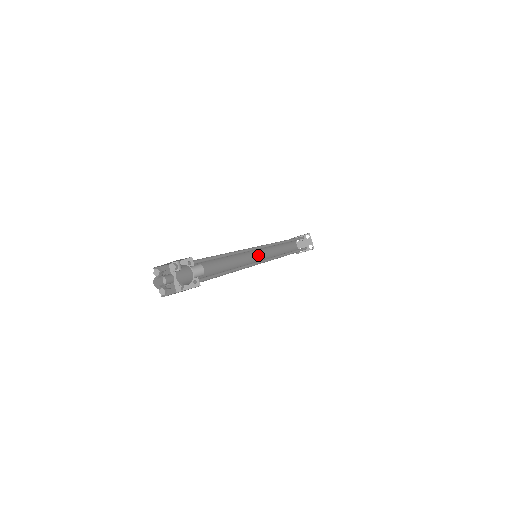
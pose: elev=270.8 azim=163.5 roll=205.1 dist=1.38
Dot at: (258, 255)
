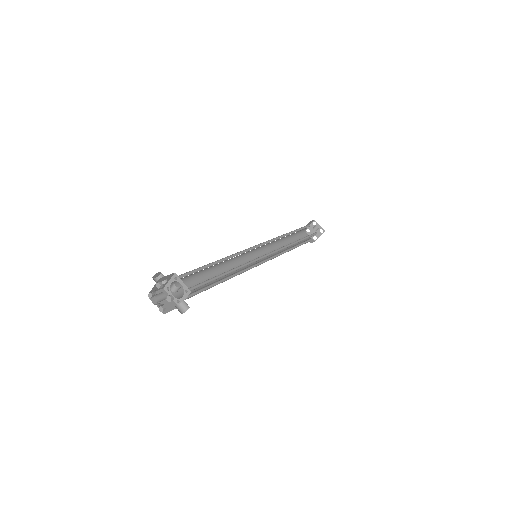
Dot at: (262, 246)
